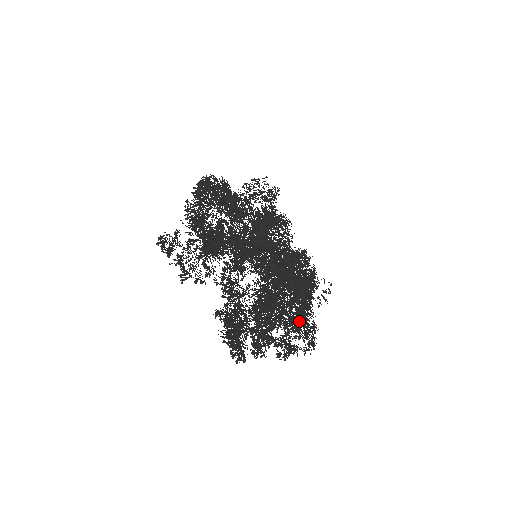
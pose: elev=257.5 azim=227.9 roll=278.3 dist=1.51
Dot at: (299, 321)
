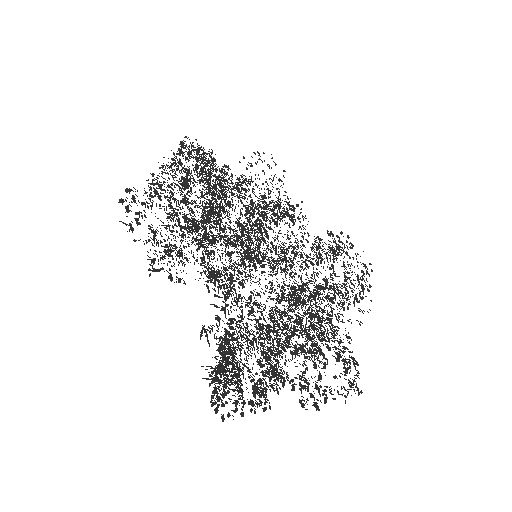
Dot at: occluded
